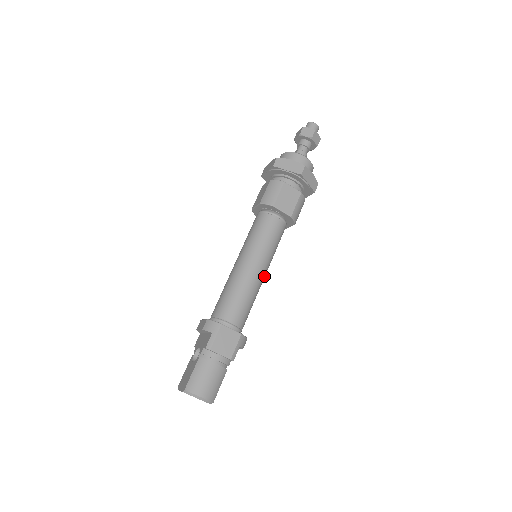
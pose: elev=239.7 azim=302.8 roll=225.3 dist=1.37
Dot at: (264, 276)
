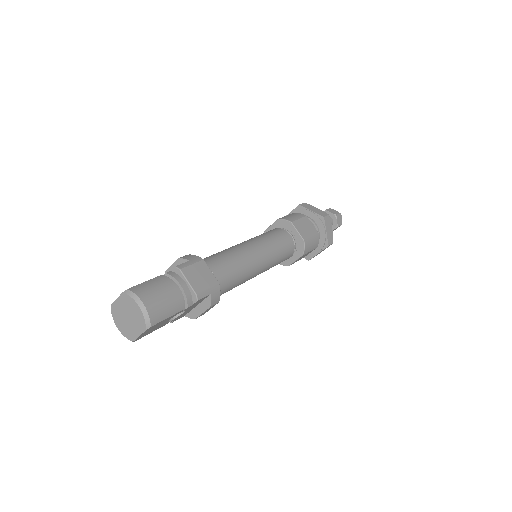
Dot at: (259, 269)
